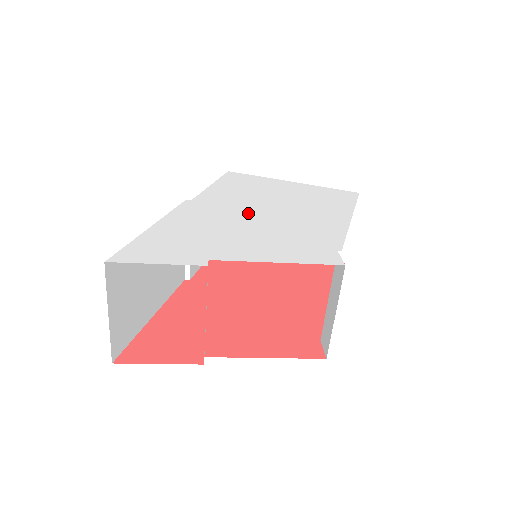
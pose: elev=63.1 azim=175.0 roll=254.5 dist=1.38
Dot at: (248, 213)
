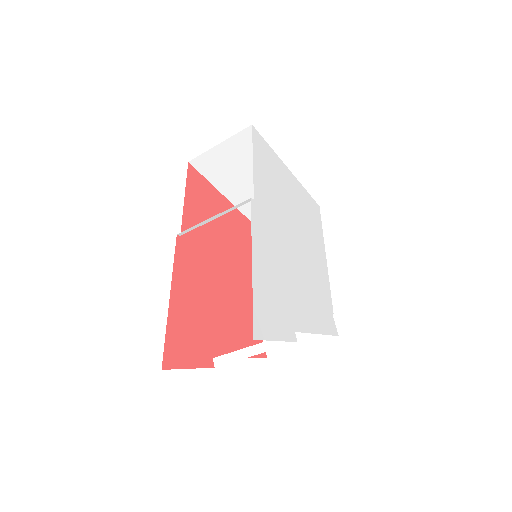
Dot at: (288, 240)
